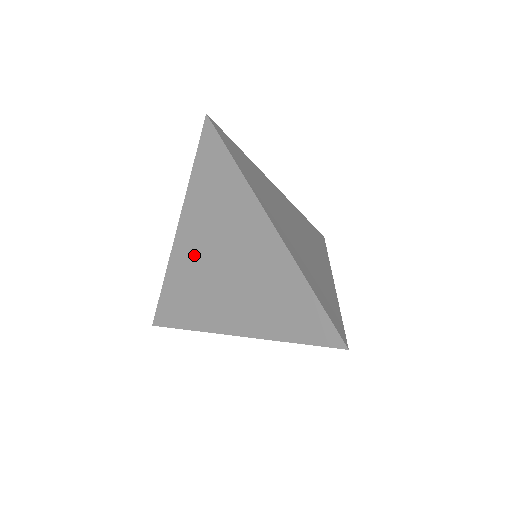
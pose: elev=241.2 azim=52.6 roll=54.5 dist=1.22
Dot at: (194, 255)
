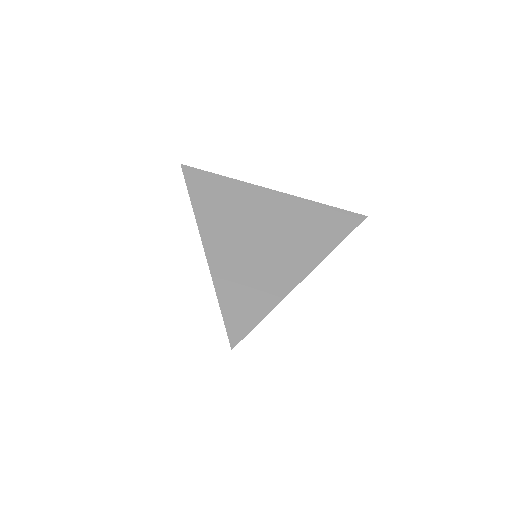
Dot at: occluded
